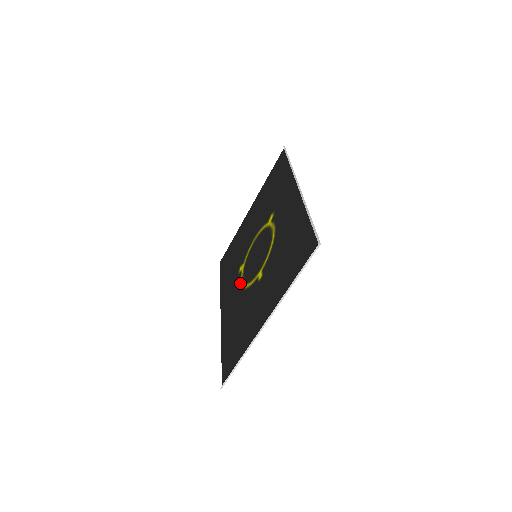
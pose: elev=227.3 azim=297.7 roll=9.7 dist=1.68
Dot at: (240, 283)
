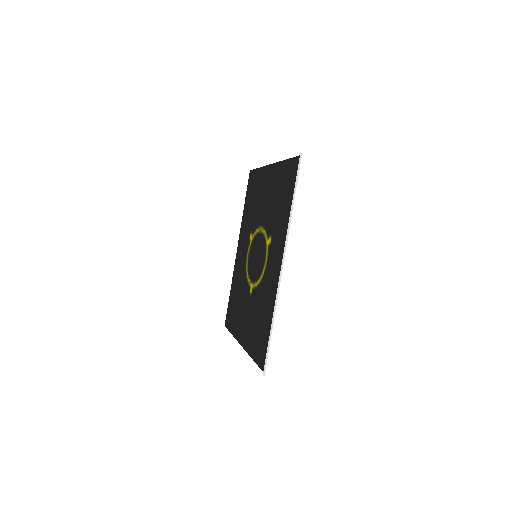
Dot at: (246, 255)
